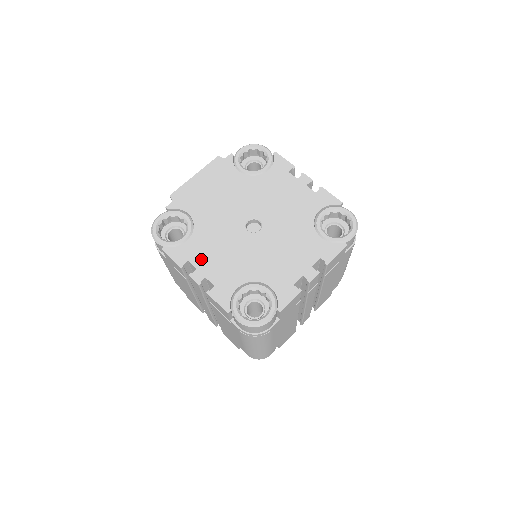
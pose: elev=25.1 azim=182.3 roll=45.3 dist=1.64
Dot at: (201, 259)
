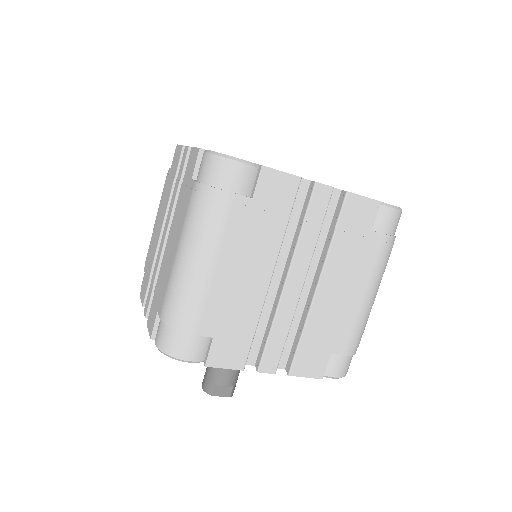
Dot at: occluded
